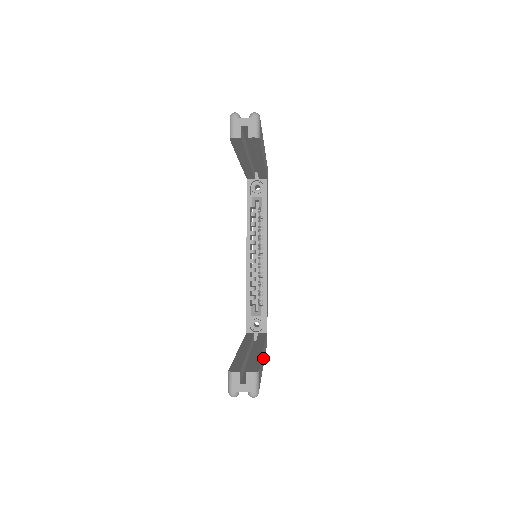
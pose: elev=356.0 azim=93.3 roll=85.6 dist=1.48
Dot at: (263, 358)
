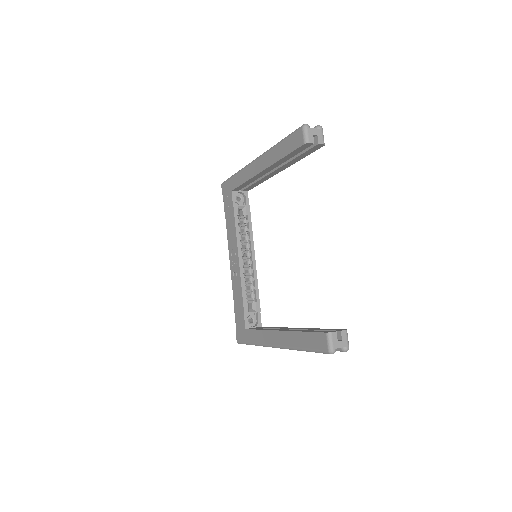
Dot at: occluded
